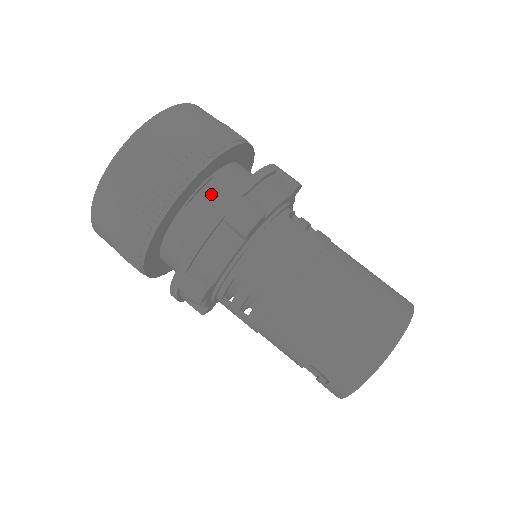
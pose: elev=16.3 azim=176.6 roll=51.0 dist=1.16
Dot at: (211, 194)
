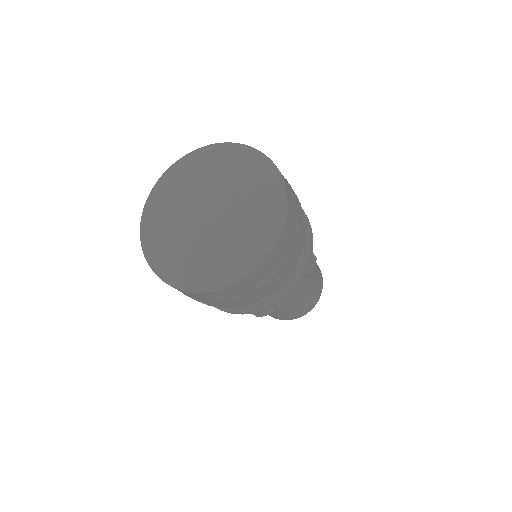
Dot at: occluded
